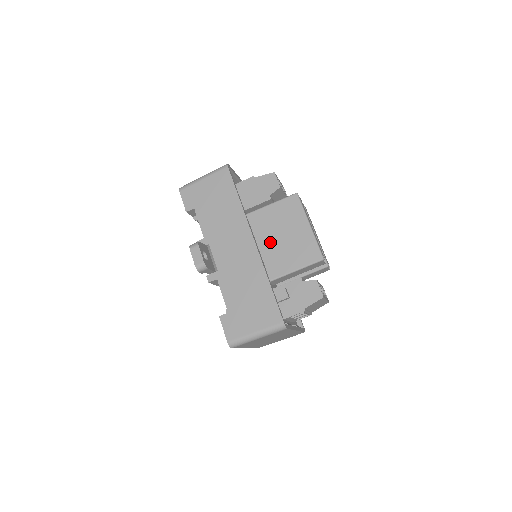
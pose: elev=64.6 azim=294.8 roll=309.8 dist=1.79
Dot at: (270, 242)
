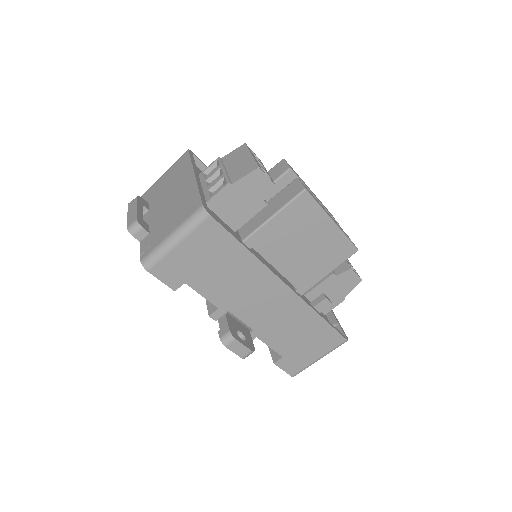
Dot at: (289, 259)
